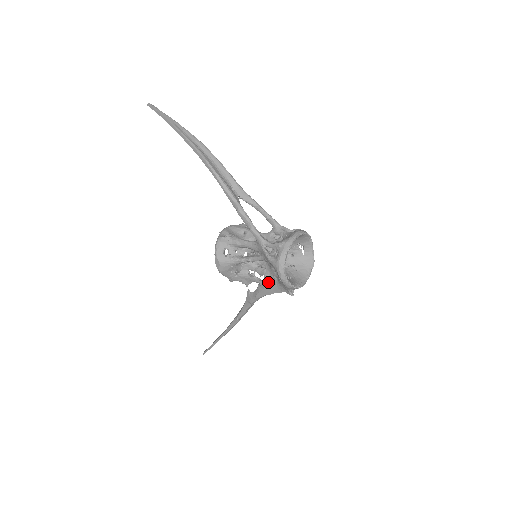
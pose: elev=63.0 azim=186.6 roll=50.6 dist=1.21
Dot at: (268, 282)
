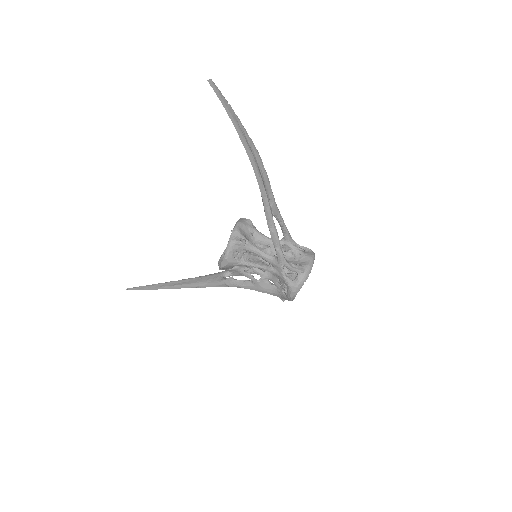
Dot at: (263, 284)
